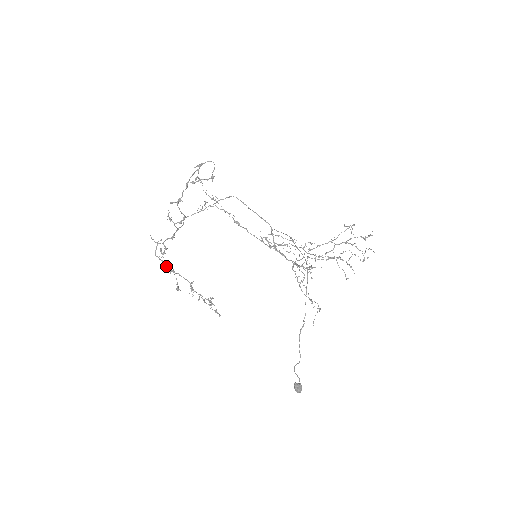
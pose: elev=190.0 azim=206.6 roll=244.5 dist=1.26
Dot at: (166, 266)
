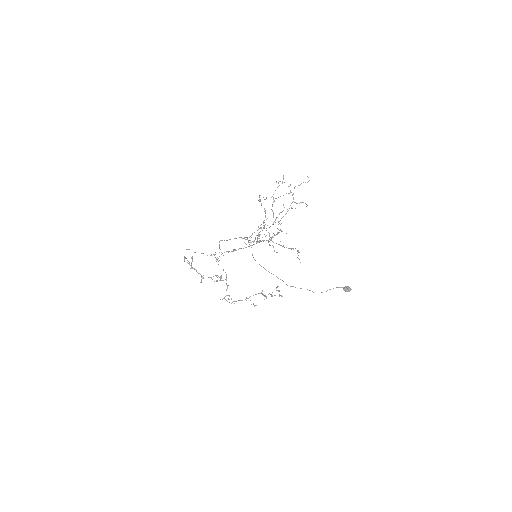
Dot at: occluded
